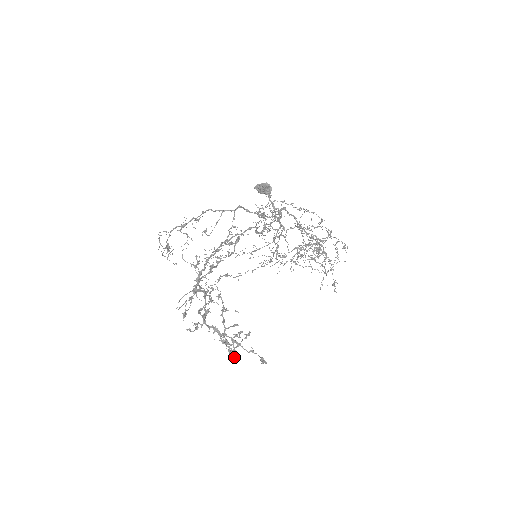
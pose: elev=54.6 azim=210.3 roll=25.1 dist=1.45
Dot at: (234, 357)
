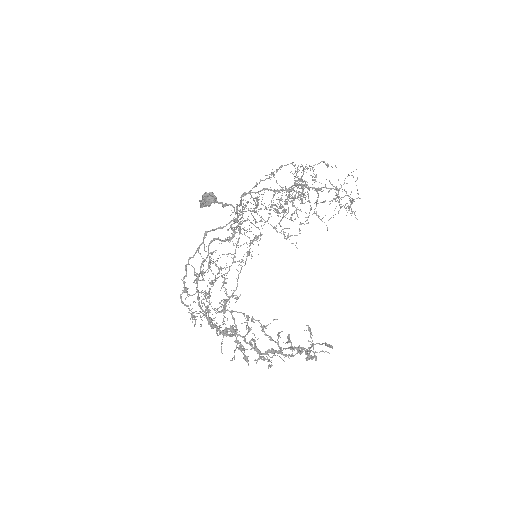
Dot at: occluded
